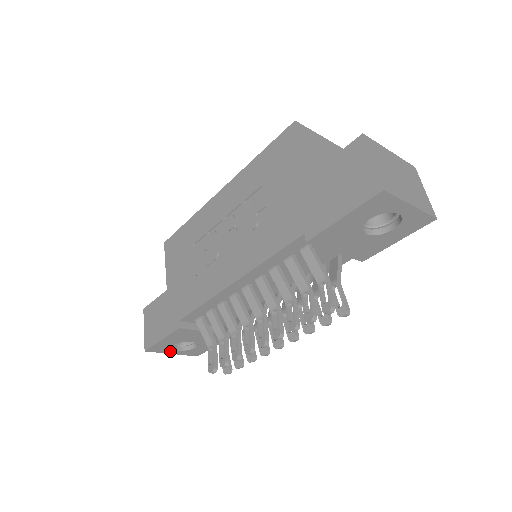
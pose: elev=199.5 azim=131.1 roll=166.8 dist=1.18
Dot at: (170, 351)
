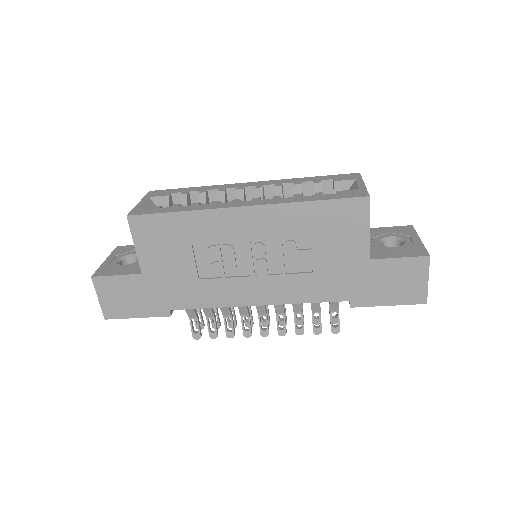
Dot at: occluded
